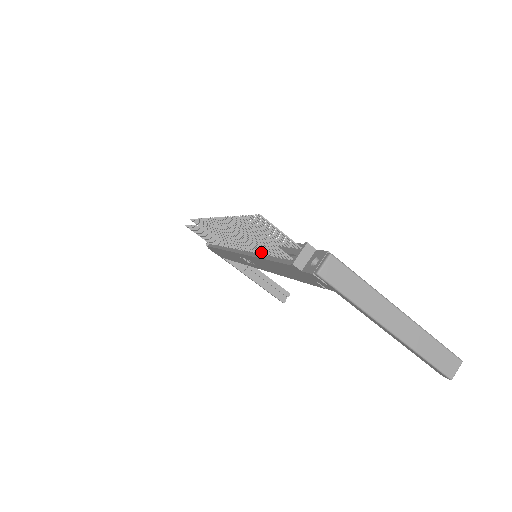
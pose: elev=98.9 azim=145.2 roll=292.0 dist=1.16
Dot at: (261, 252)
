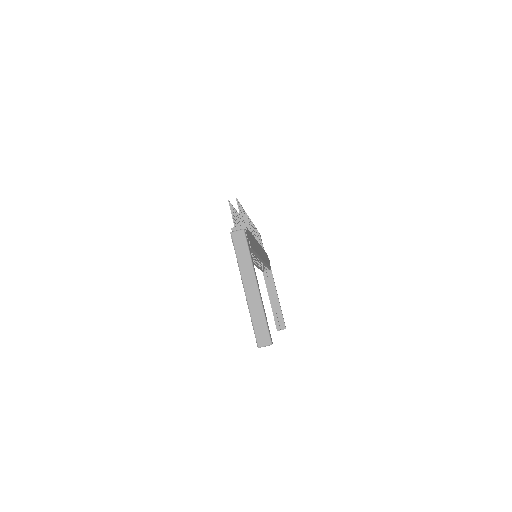
Dot at: occluded
